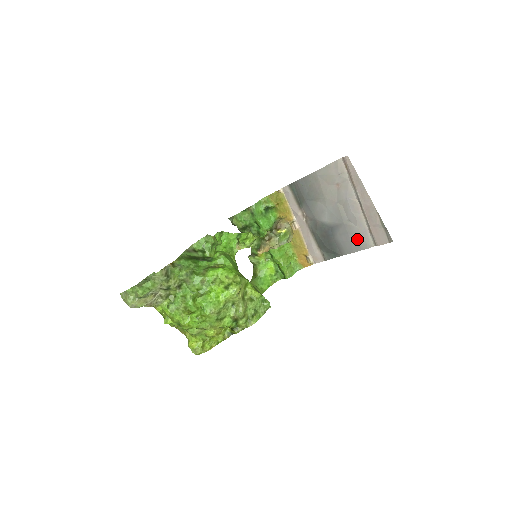
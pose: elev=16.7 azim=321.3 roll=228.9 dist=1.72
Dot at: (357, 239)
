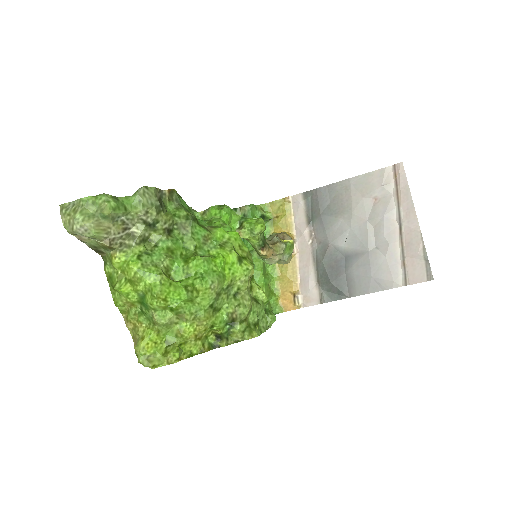
Dot at: (381, 274)
